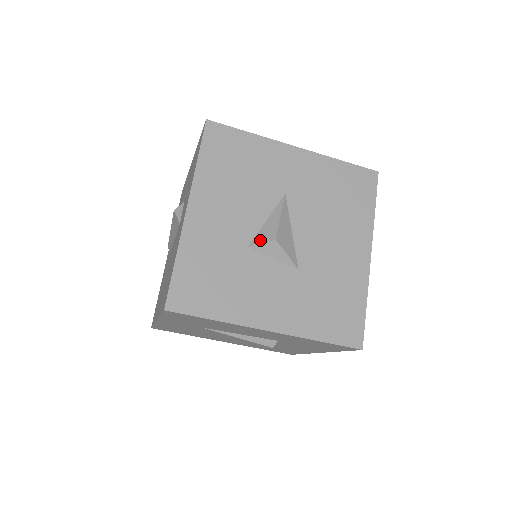
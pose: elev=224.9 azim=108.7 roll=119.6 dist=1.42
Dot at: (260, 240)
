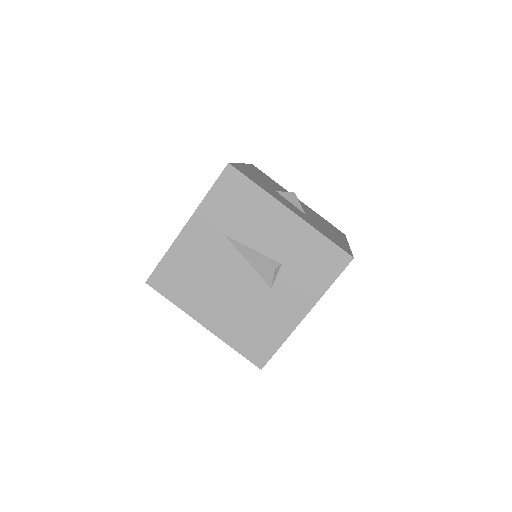
Dot at: (284, 192)
